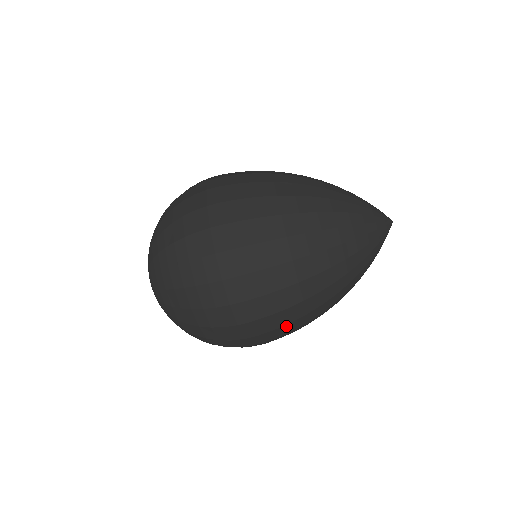
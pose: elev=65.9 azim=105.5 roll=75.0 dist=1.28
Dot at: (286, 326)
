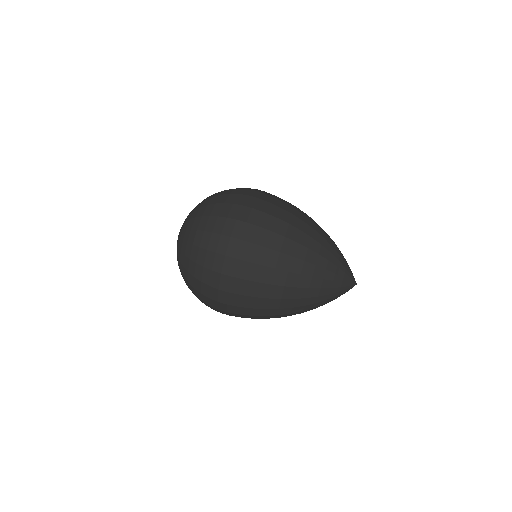
Dot at: (256, 267)
